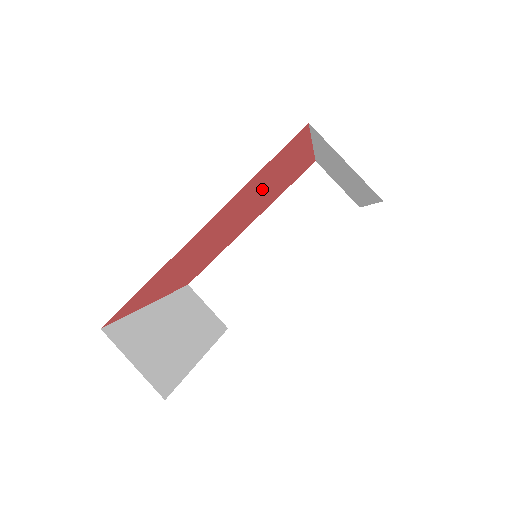
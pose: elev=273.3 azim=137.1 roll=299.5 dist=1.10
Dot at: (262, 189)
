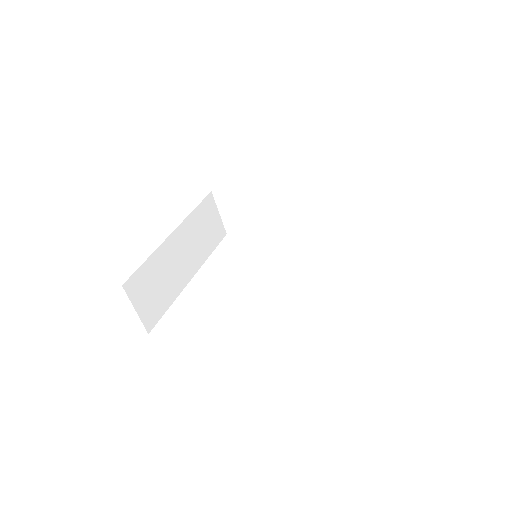
Dot at: occluded
